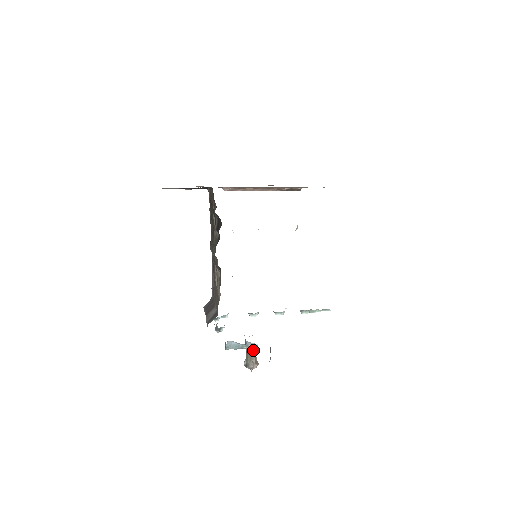
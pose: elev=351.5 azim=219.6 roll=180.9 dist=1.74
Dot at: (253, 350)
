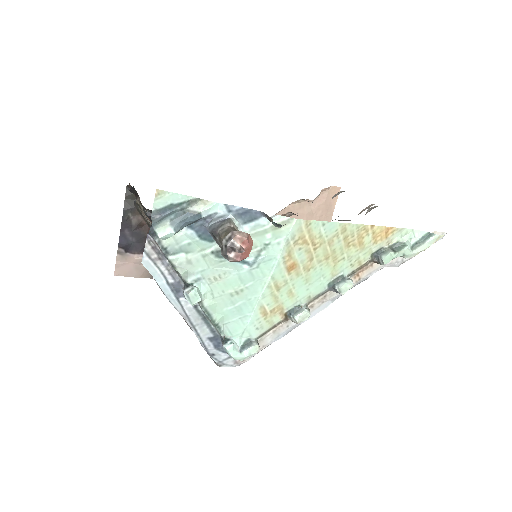
Dot at: (224, 225)
